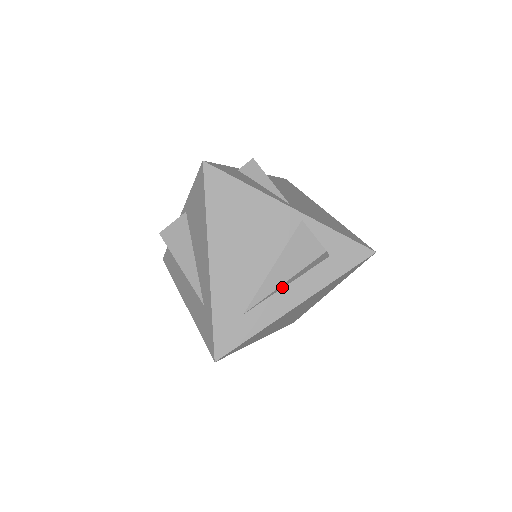
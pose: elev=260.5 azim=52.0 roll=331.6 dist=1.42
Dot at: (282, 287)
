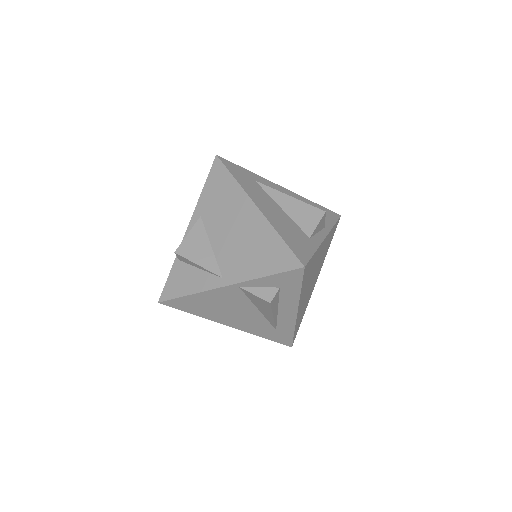
Dot at: (276, 314)
